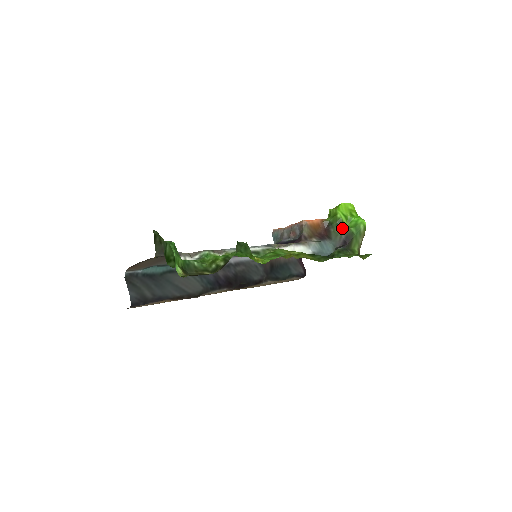
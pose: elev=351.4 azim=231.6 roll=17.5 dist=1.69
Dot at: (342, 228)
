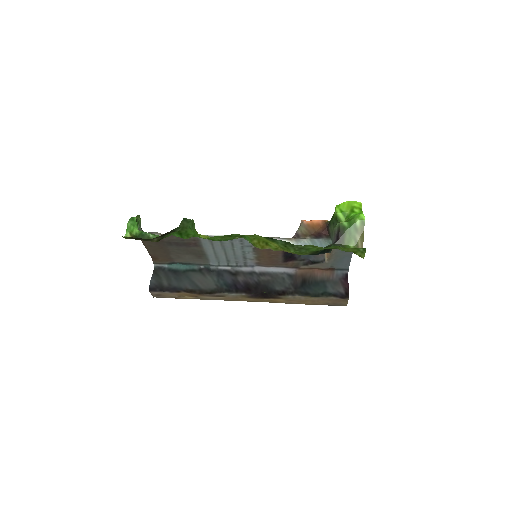
Dot at: (336, 224)
